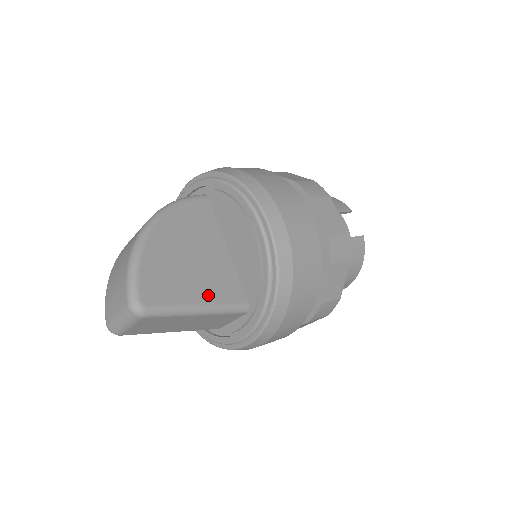
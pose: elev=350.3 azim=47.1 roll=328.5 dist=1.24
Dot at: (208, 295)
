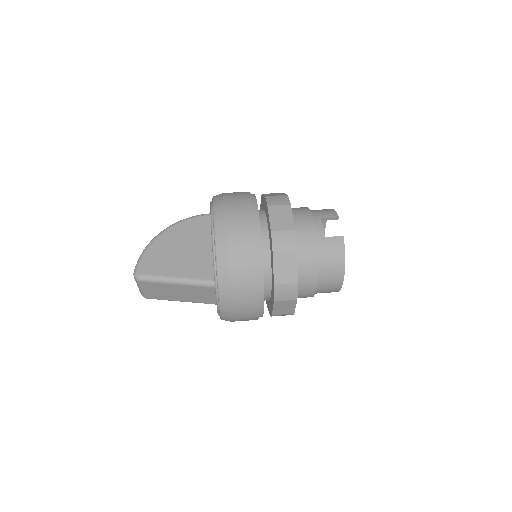
Dot at: (185, 272)
